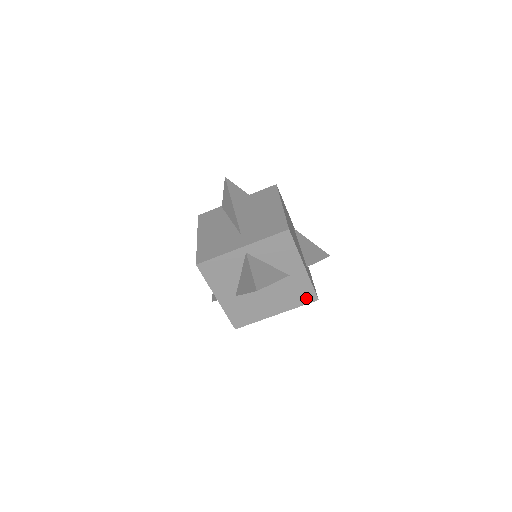
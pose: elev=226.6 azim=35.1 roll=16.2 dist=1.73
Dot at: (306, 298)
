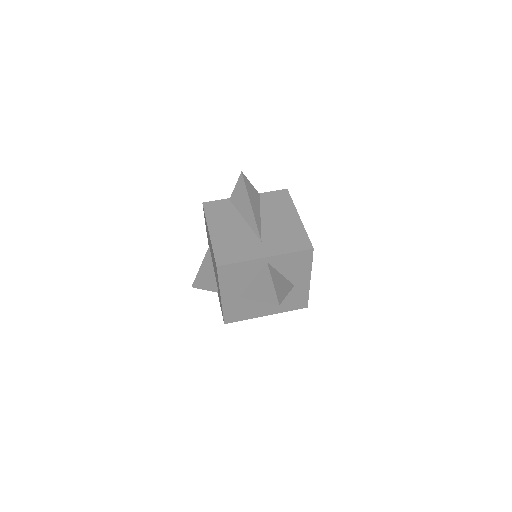
Dot at: (298, 305)
